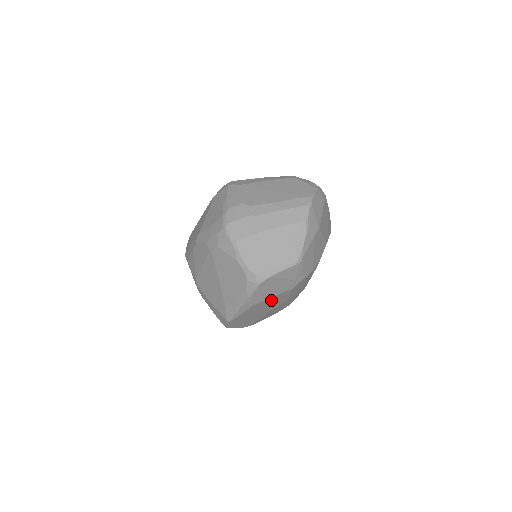
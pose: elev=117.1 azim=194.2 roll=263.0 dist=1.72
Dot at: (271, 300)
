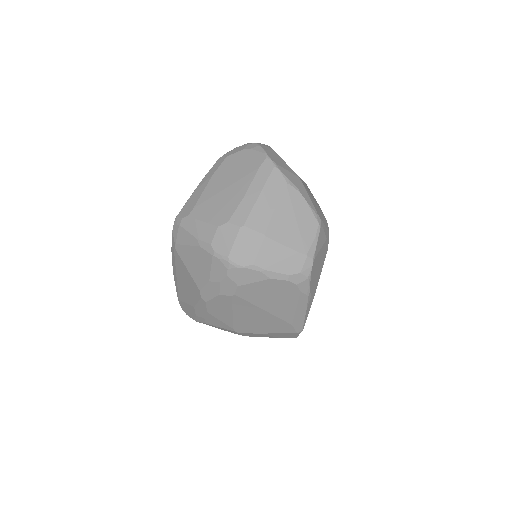
Dot at: occluded
